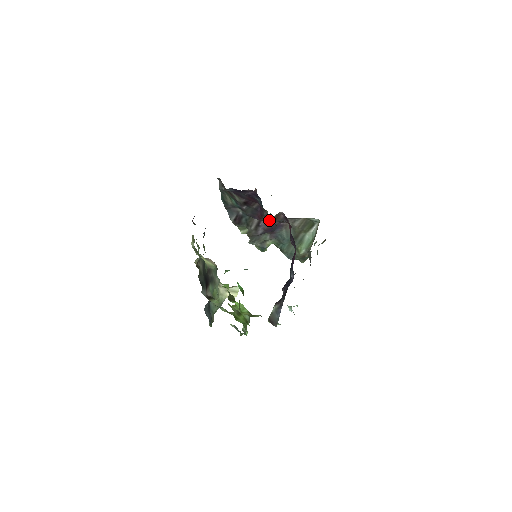
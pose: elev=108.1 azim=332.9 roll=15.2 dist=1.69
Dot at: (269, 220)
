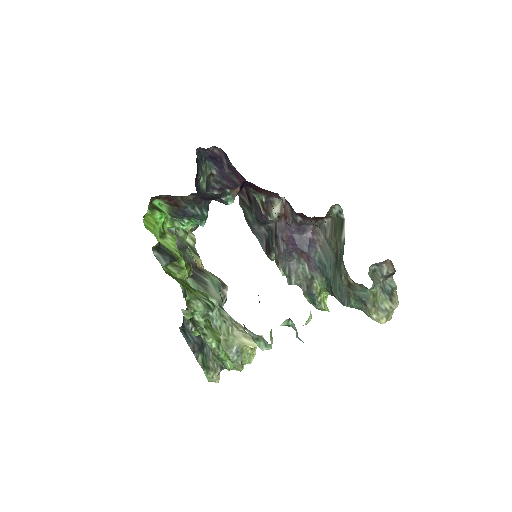
Dot at: (263, 202)
